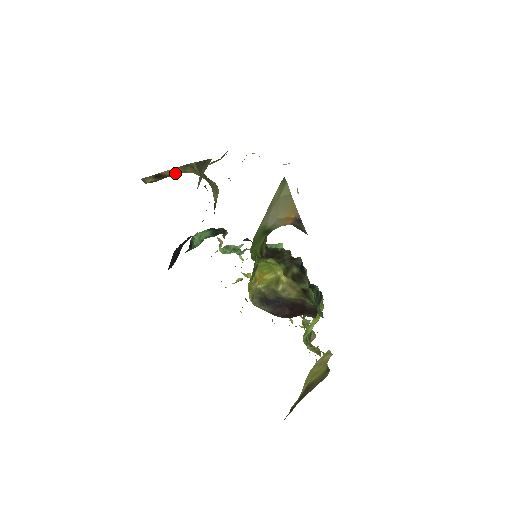
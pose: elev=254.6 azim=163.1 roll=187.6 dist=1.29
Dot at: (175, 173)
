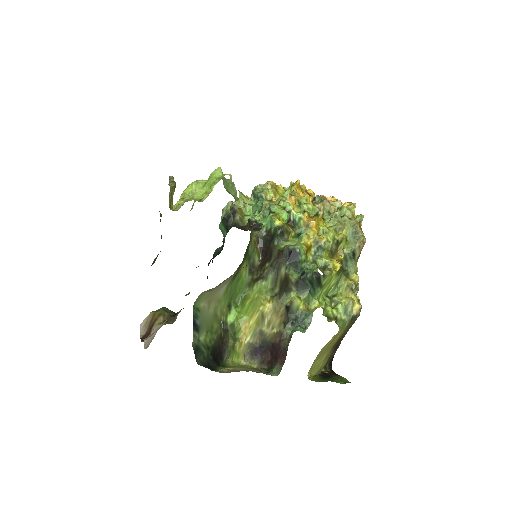
Dot at: occluded
